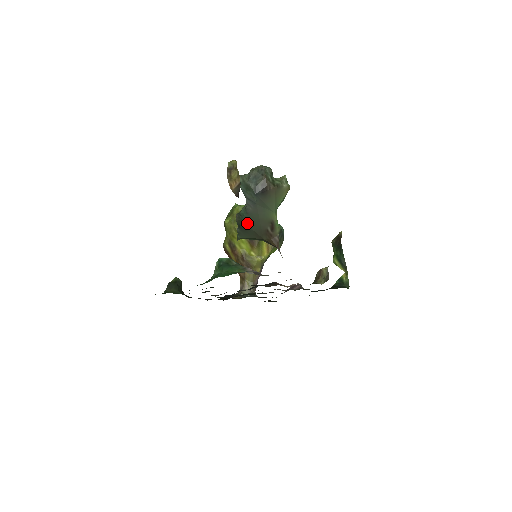
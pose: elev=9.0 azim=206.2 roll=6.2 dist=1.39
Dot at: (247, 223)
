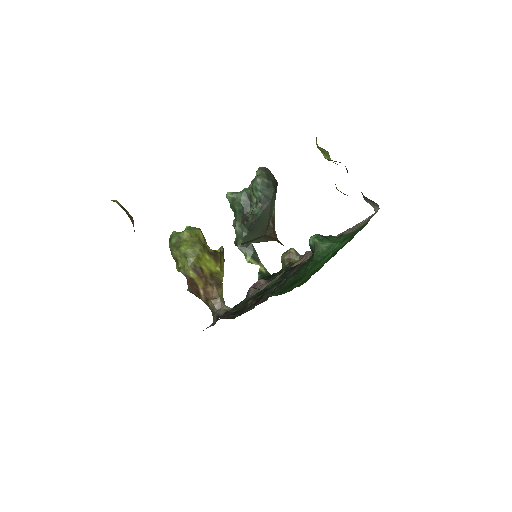
Dot at: (260, 222)
